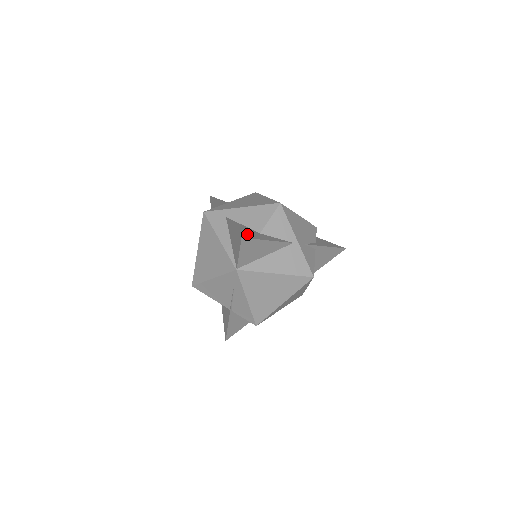
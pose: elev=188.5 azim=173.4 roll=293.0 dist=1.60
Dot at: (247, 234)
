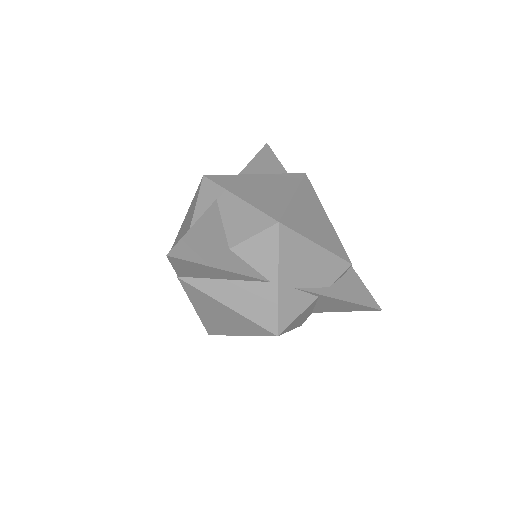
Dot at: (194, 248)
